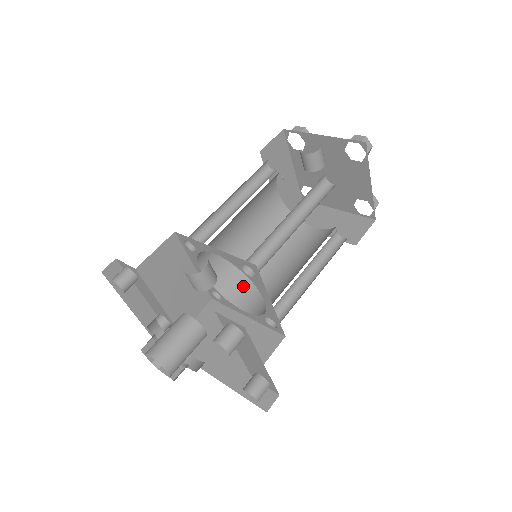
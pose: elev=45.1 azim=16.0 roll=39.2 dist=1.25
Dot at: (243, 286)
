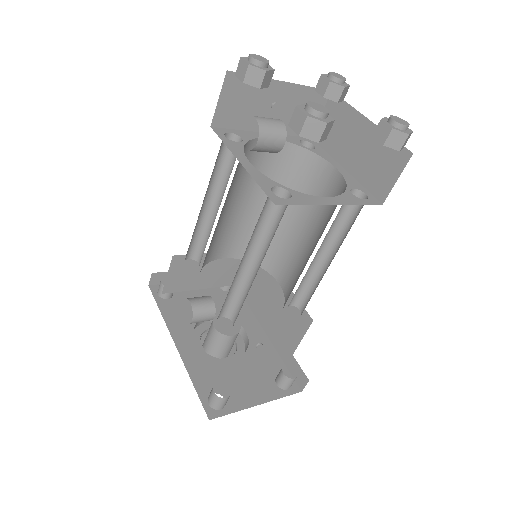
Dot at: (274, 254)
